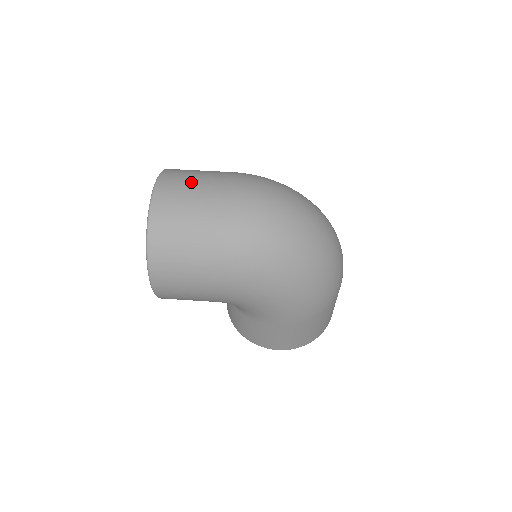
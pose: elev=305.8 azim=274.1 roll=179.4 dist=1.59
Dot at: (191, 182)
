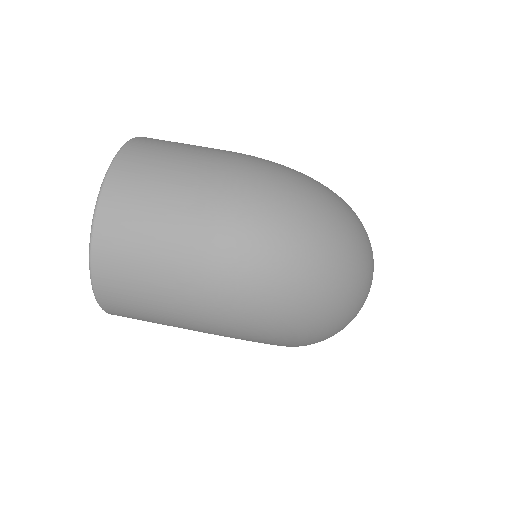
Dot at: (154, 191)
